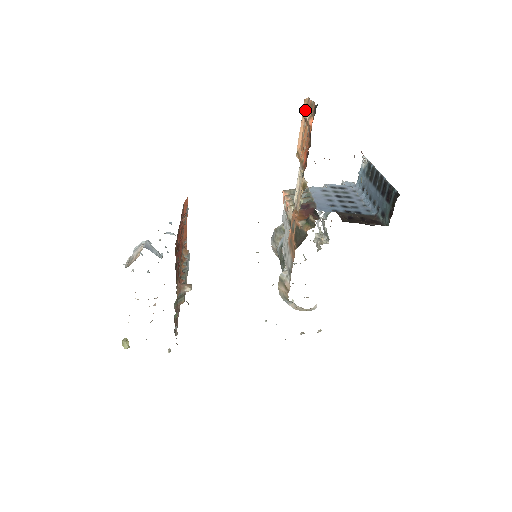
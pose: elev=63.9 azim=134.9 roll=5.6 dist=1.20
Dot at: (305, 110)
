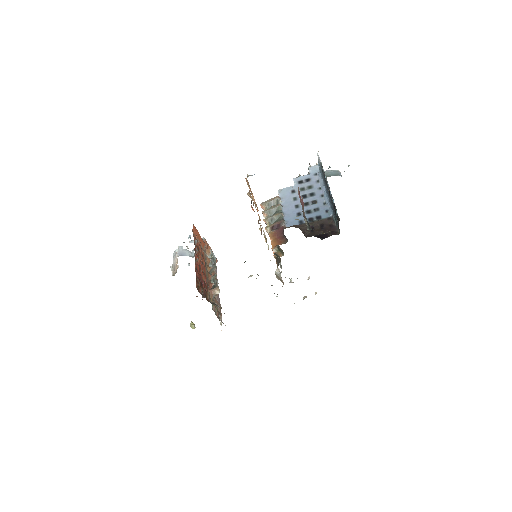
Dot at: (248, 184)
